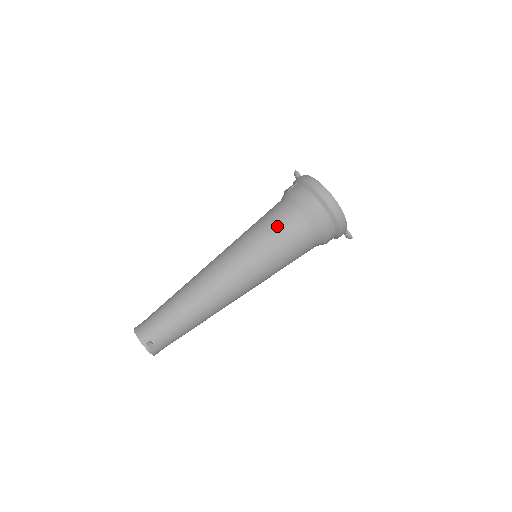
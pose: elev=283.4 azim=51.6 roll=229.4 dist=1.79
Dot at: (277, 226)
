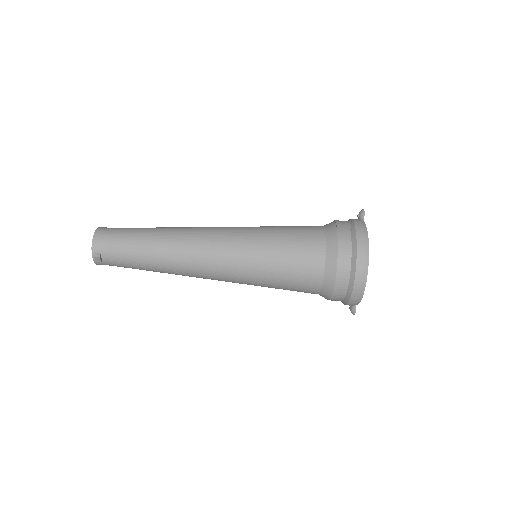
Dot at: (293, 254)
